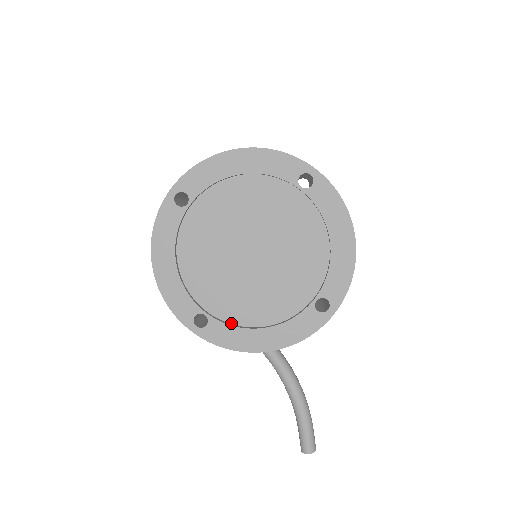
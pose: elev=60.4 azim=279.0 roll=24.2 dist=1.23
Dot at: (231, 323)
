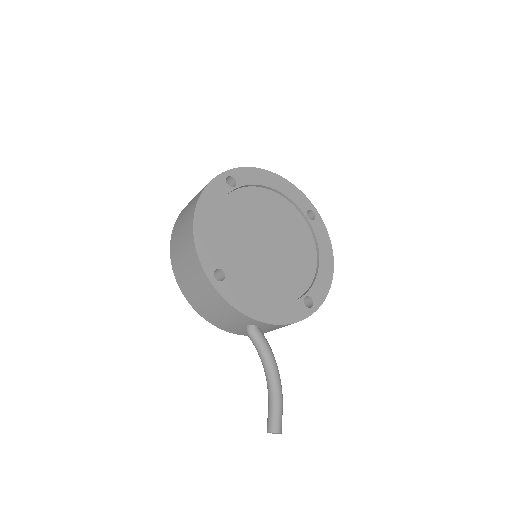
Dot at: (240, 289)
